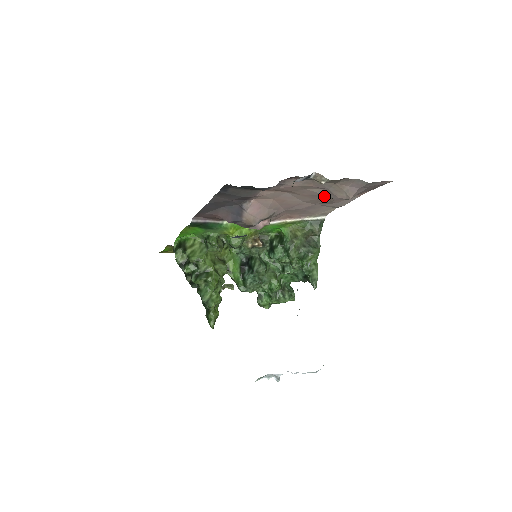
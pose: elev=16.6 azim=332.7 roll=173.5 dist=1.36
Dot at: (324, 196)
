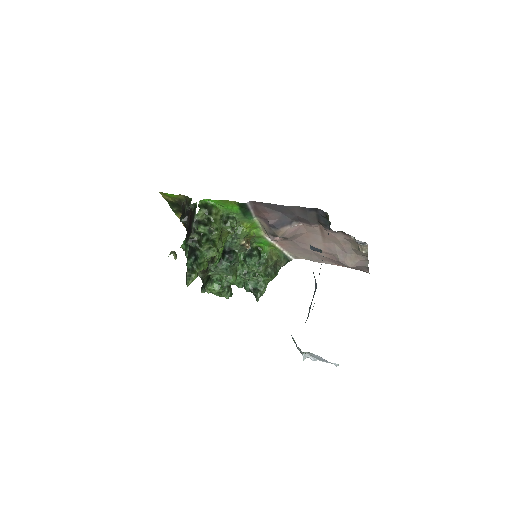
Dot at: (334, 253)
